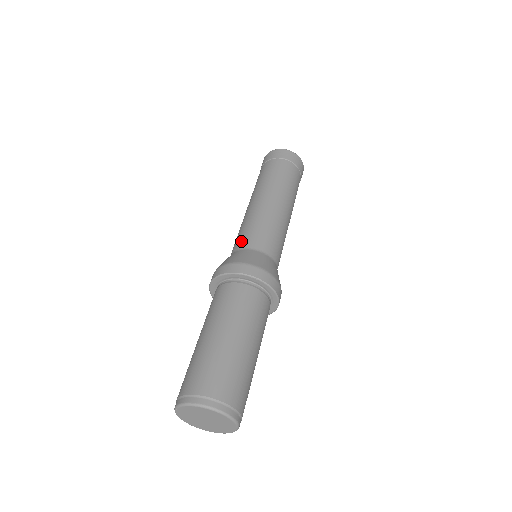
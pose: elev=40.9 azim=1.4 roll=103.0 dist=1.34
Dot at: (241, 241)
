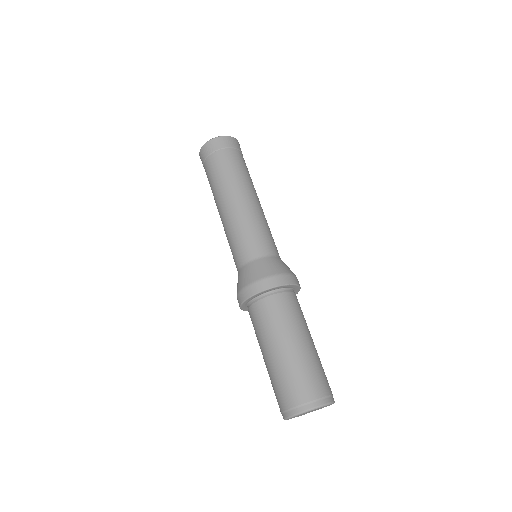
Dot at: (266, 246)
